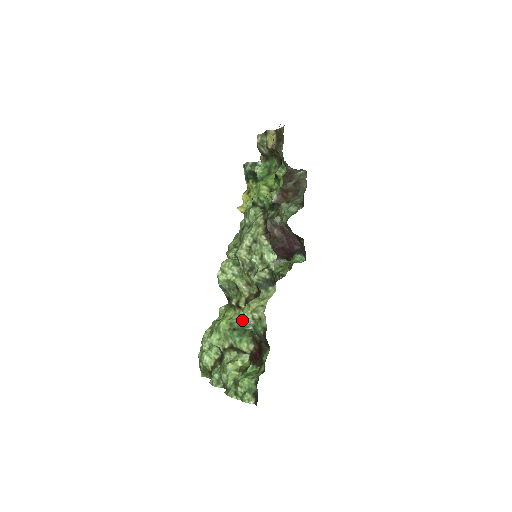
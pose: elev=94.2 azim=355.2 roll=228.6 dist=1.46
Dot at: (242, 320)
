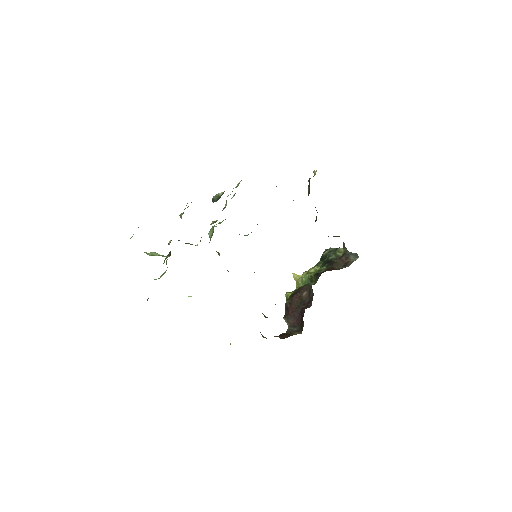
Dot at: occluded
